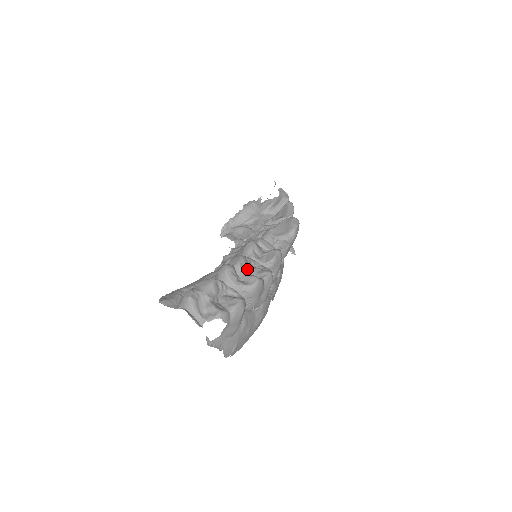
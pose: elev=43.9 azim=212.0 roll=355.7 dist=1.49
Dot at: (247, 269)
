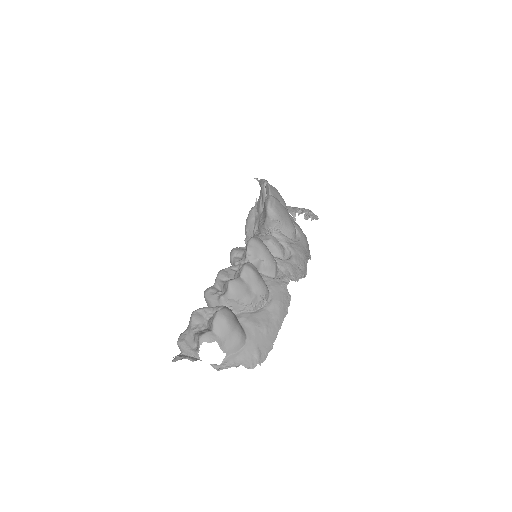
Dot at: (228, 279)
